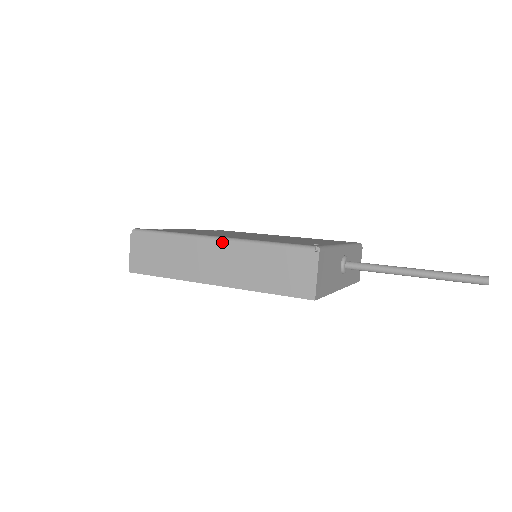
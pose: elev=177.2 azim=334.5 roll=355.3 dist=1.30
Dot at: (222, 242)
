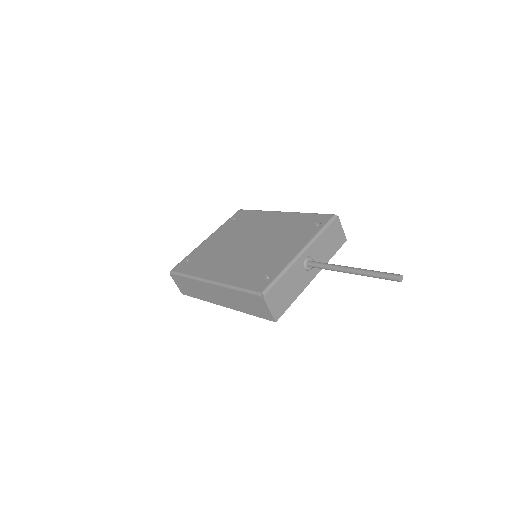
Dot at: (214, 285)
